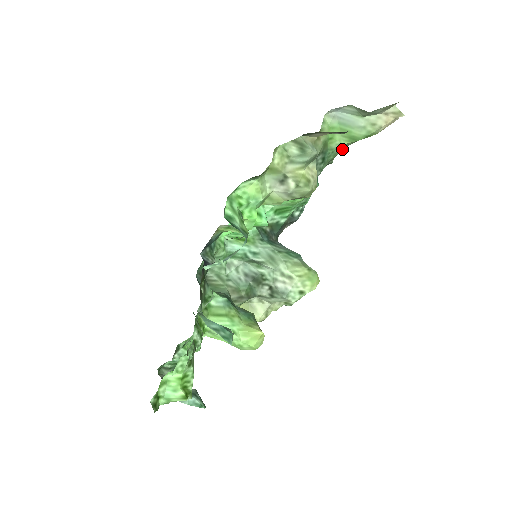
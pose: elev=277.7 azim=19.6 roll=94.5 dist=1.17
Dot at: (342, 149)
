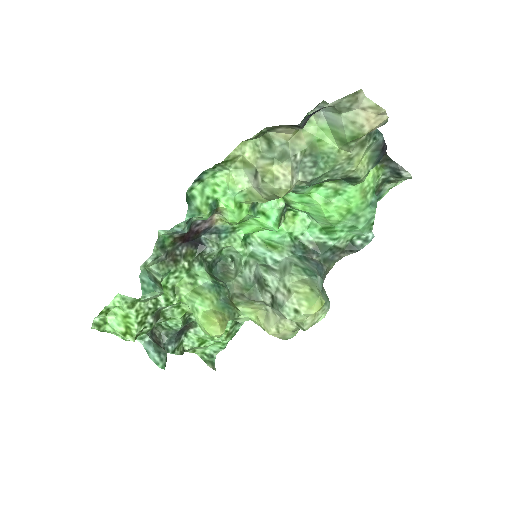
Dot at: (345, 156)
